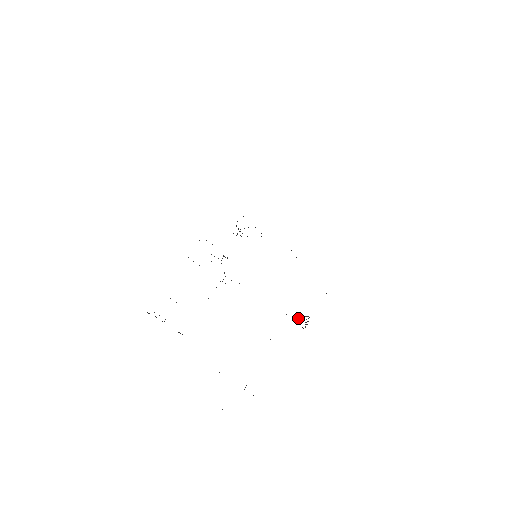
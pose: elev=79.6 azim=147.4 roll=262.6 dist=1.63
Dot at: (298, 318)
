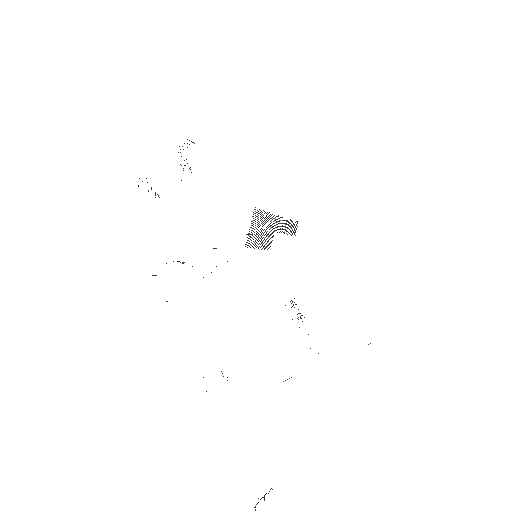
Dot at: occluded
